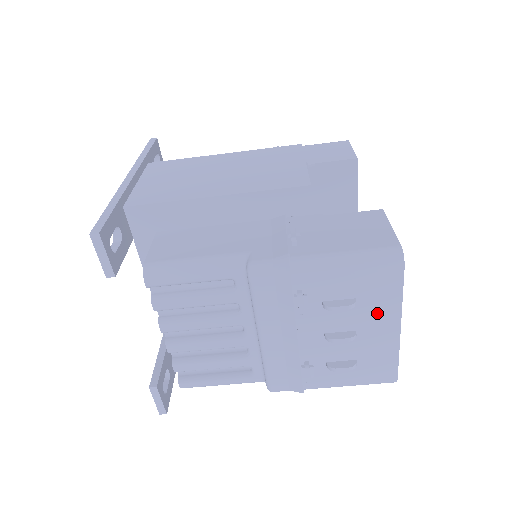
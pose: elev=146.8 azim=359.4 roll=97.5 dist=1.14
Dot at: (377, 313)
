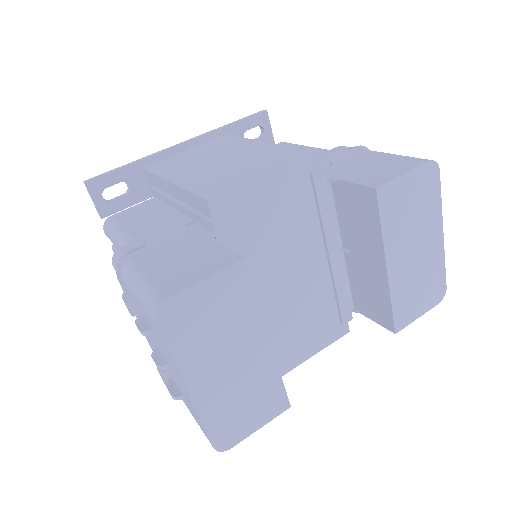
Dot at: (169, 358)
